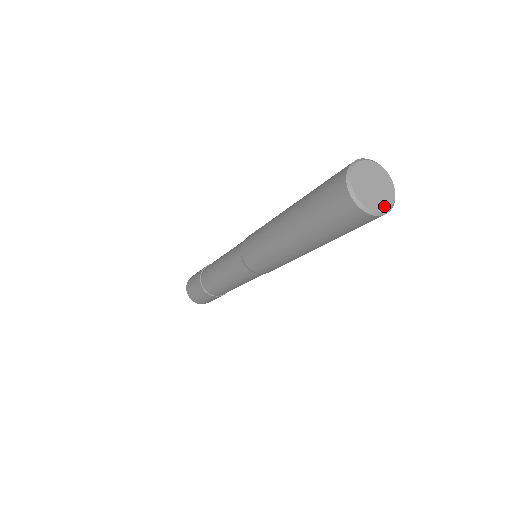
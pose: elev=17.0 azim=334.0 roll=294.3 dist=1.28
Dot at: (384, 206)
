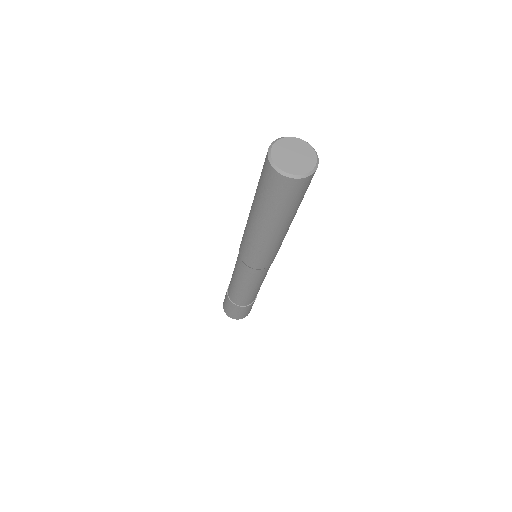
Dot at: (312, 163)
